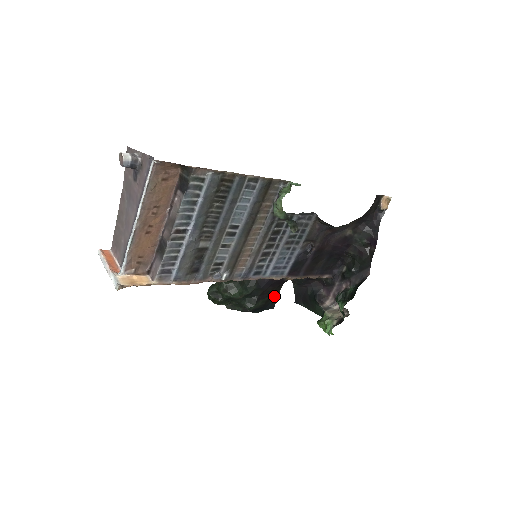
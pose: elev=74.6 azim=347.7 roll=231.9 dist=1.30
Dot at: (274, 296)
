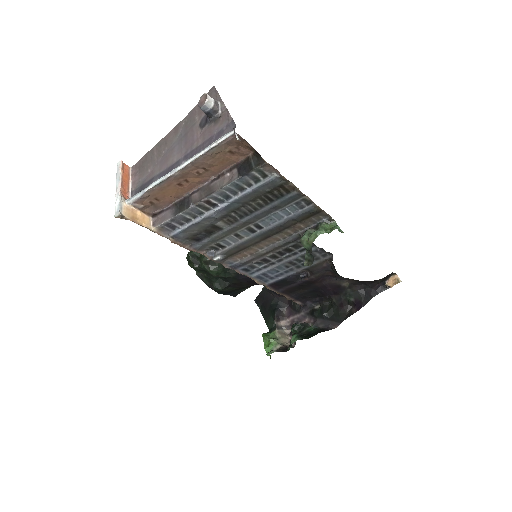
Dot at: (243, 288)
